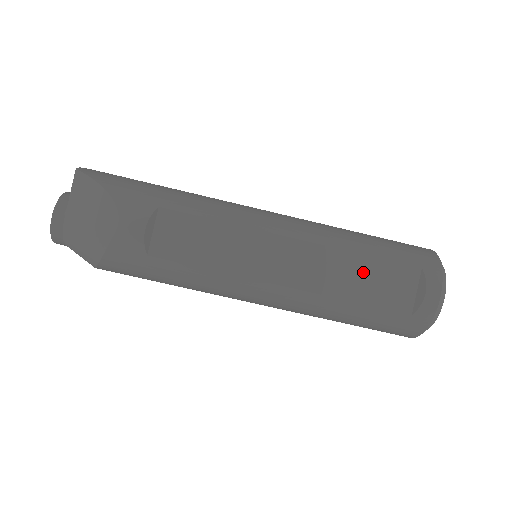
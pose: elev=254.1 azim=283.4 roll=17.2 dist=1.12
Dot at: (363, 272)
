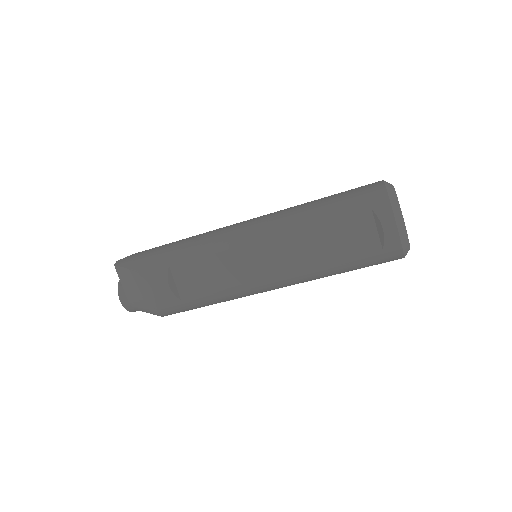
Dot at: (327, 237)
